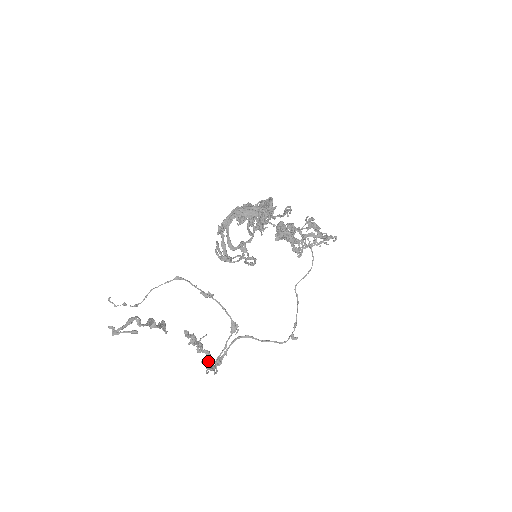
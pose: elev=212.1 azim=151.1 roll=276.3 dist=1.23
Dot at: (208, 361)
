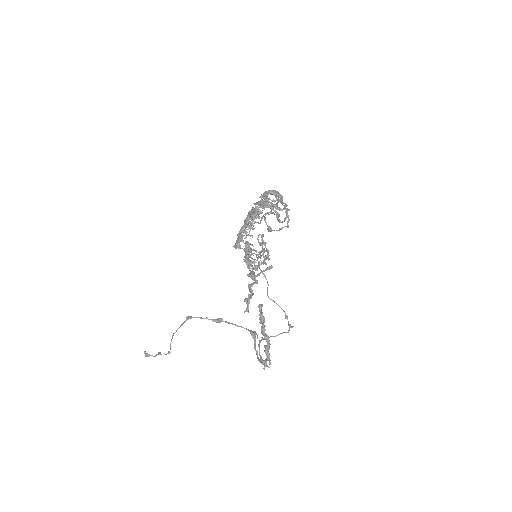
Dot at: (269, 344)
